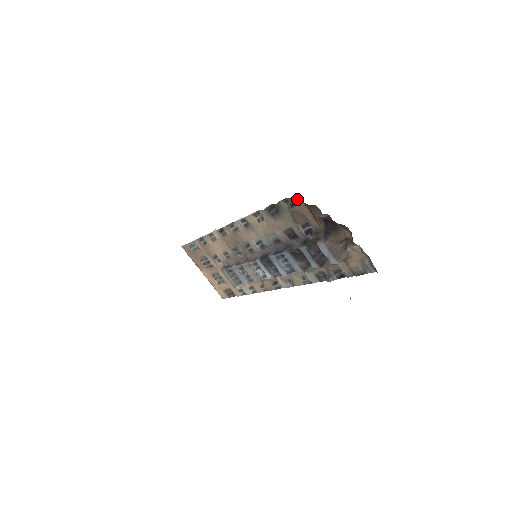
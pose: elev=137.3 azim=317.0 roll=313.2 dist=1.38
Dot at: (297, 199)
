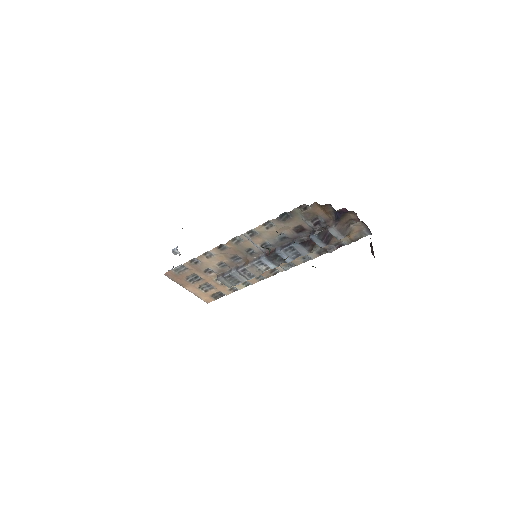
Dot at: occluded
